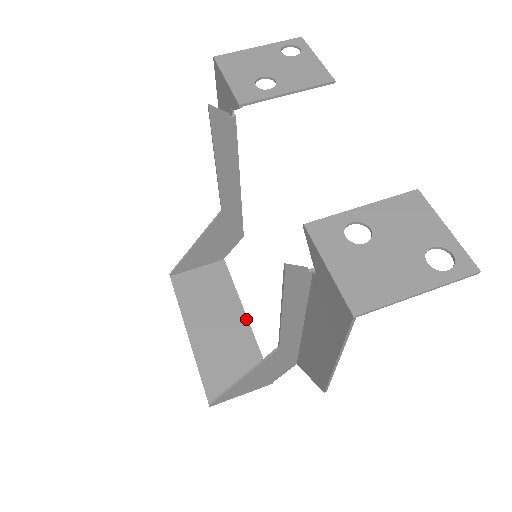
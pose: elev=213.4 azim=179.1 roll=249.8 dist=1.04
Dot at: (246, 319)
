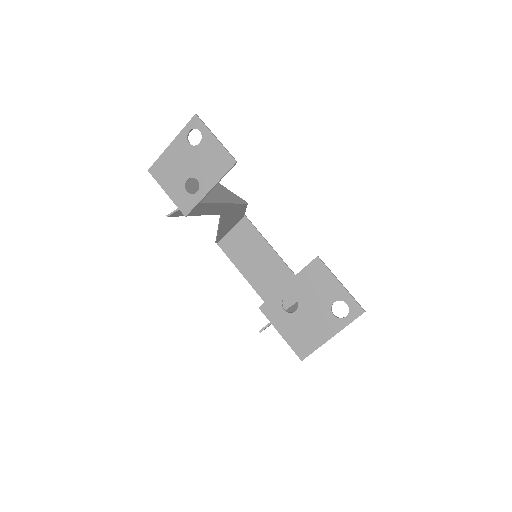
Dot at: (278, 257)
